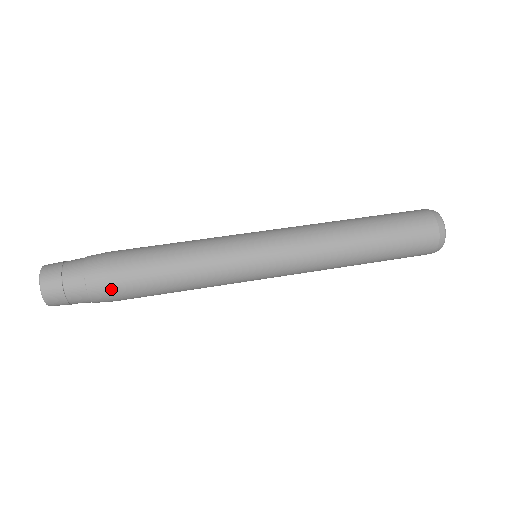
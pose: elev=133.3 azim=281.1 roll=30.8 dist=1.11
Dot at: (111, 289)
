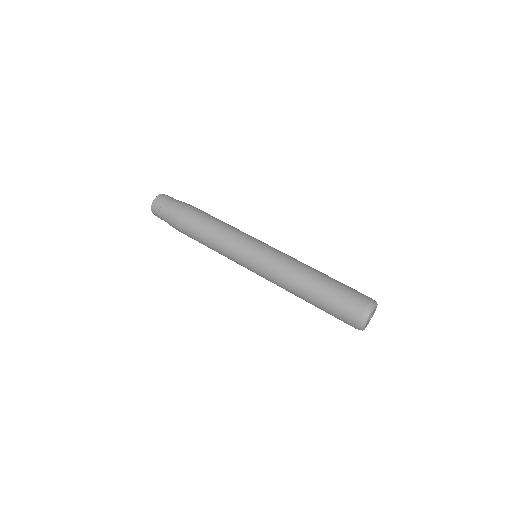
Dot at: (178, 219)
